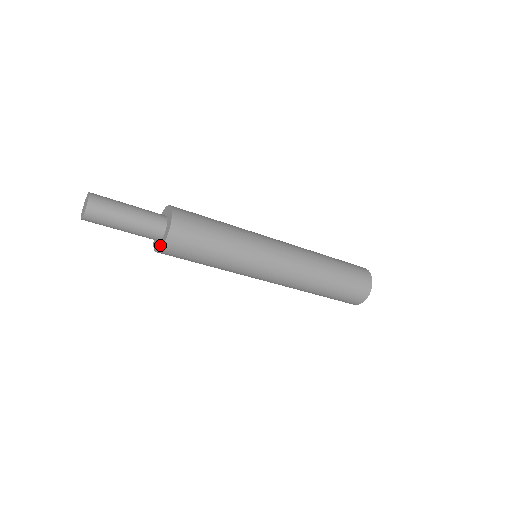
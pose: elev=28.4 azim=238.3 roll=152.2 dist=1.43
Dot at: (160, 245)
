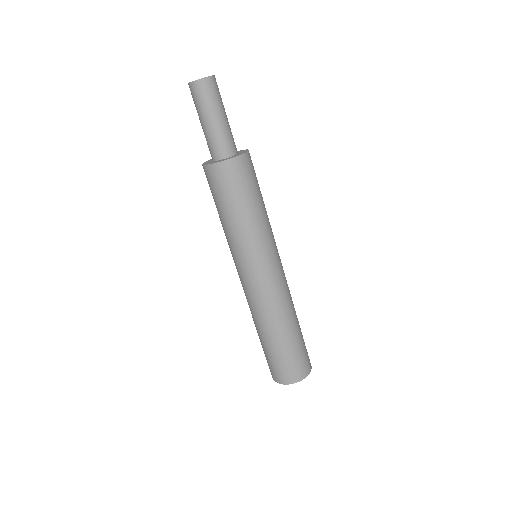
Dot at: (223, 160)
